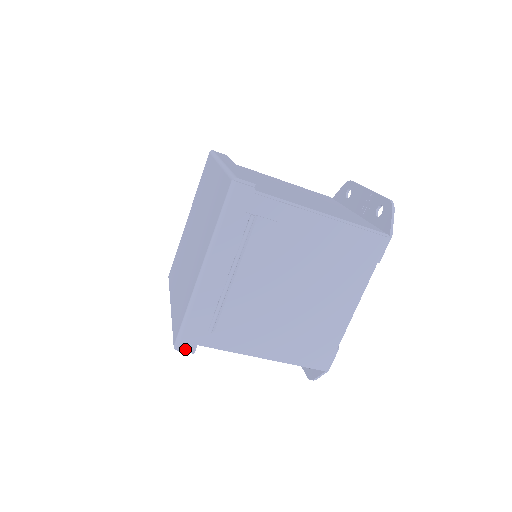
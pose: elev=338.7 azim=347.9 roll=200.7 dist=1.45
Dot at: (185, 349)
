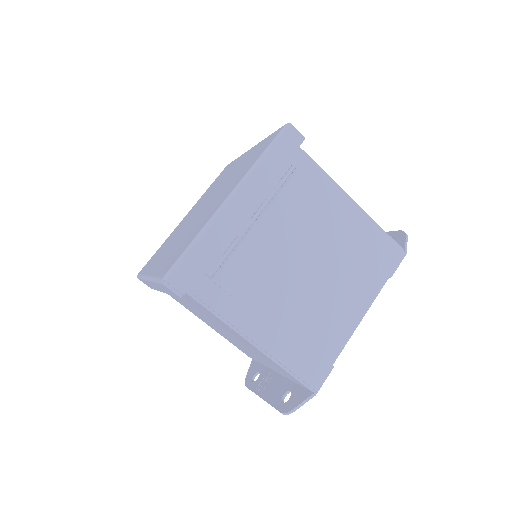
Dot at: (175, 285)
